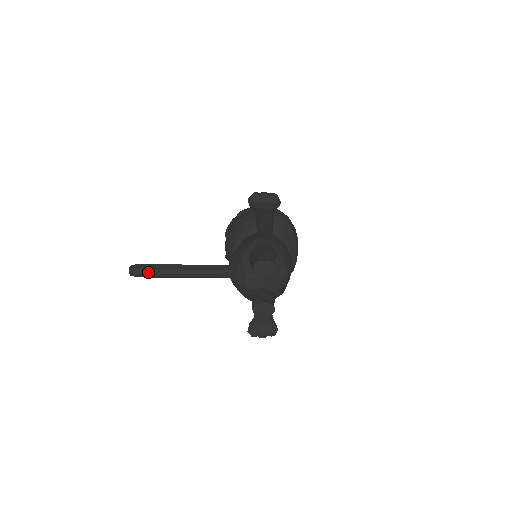
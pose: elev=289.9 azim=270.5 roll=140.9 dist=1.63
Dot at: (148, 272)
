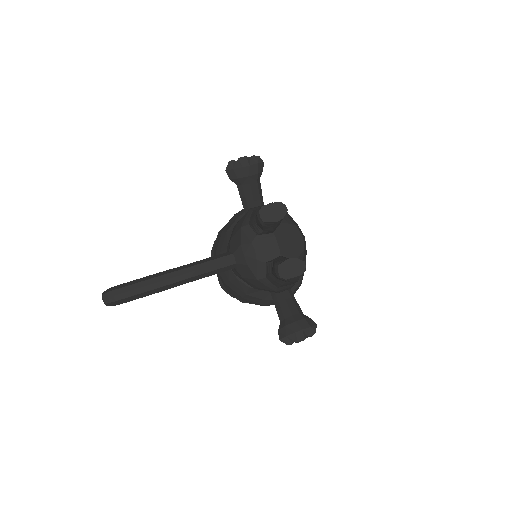
Dot at: (128, 289)
